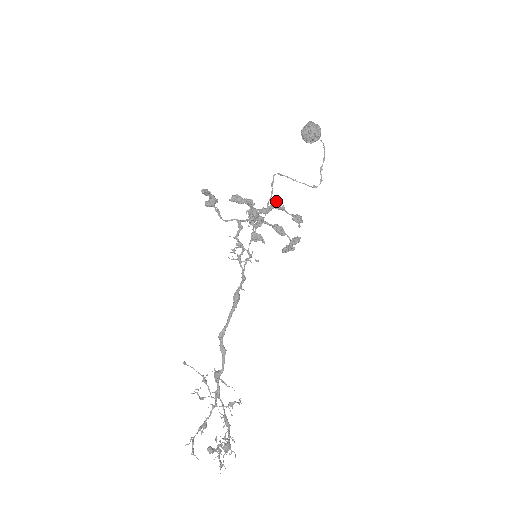
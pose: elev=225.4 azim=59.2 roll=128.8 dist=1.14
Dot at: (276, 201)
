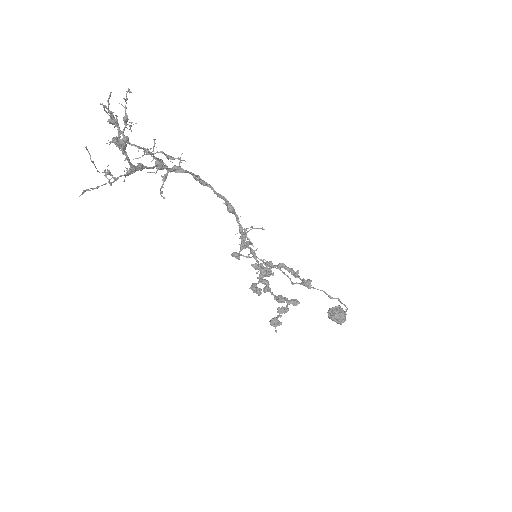
Dot at: occluded
